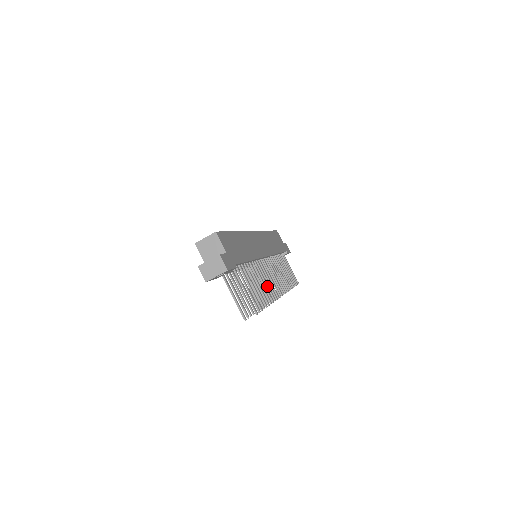
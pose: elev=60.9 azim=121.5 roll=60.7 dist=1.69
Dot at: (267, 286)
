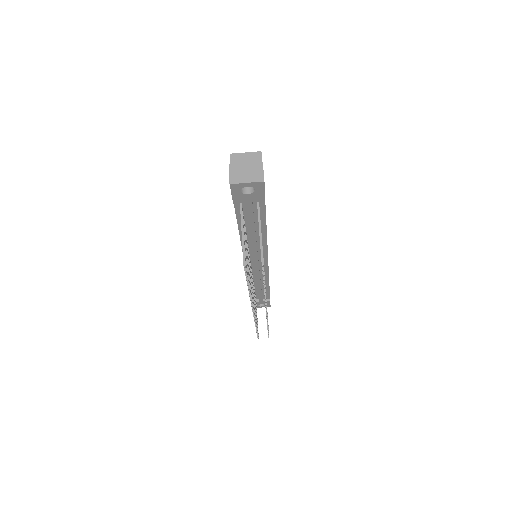
Dot at: occluded
